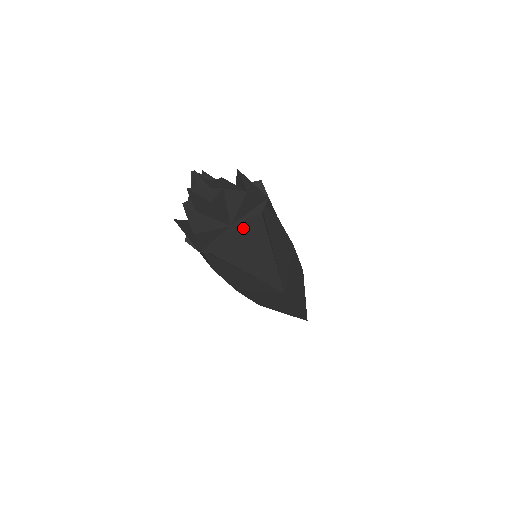
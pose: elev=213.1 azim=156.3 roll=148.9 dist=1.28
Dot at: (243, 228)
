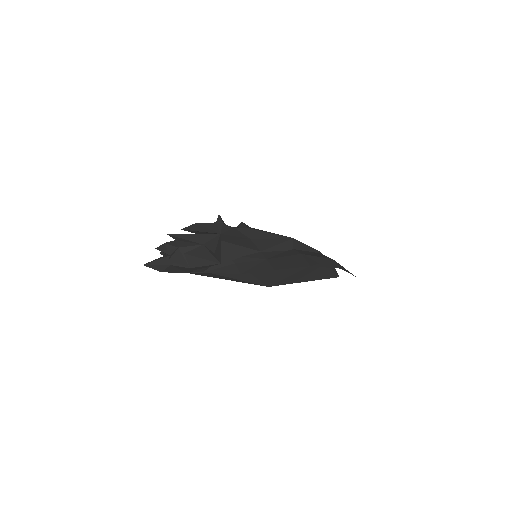
Dot at: (200, 274)
